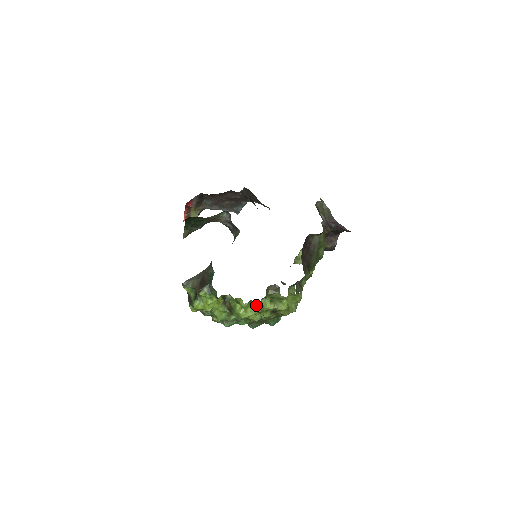
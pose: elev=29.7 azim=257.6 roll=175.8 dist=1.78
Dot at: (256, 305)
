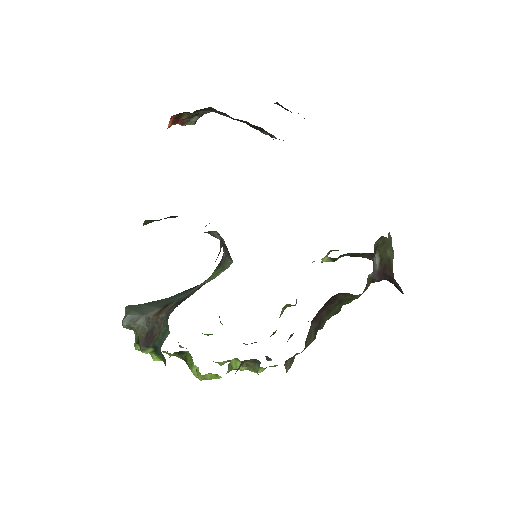
Dot at: (219, 377)
